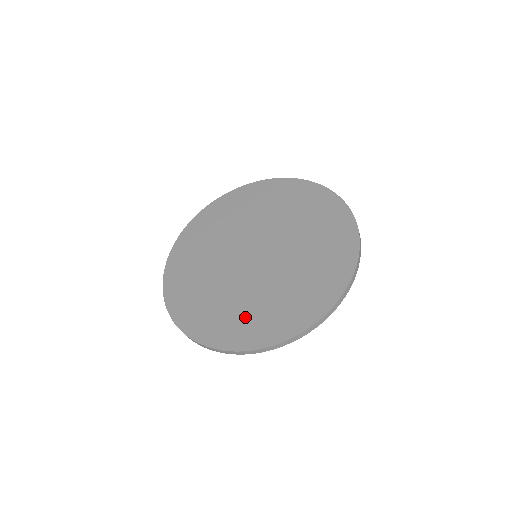
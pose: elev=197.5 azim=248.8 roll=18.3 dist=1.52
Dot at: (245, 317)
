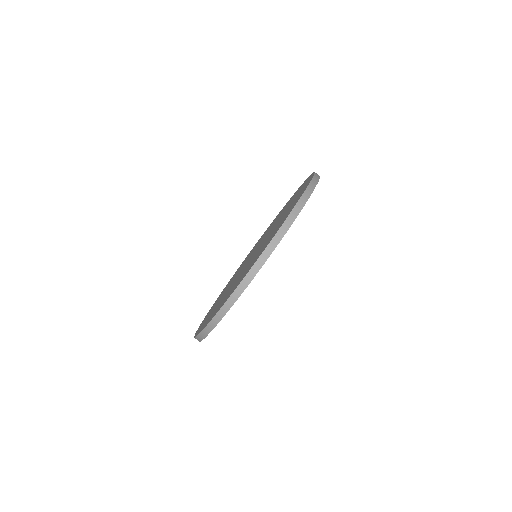
Dot at: (233, 287)
